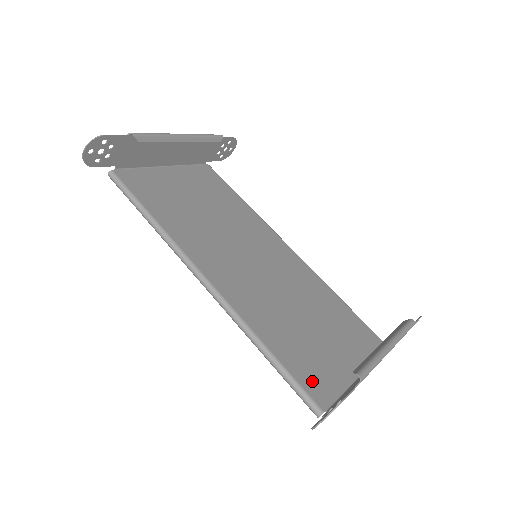
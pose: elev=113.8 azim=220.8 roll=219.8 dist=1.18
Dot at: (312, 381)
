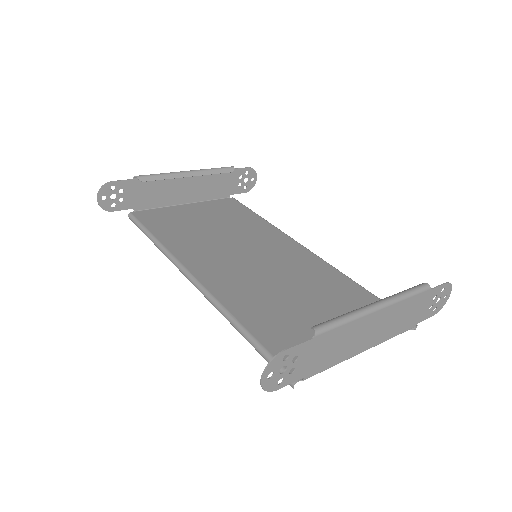
Dot at: occluded
